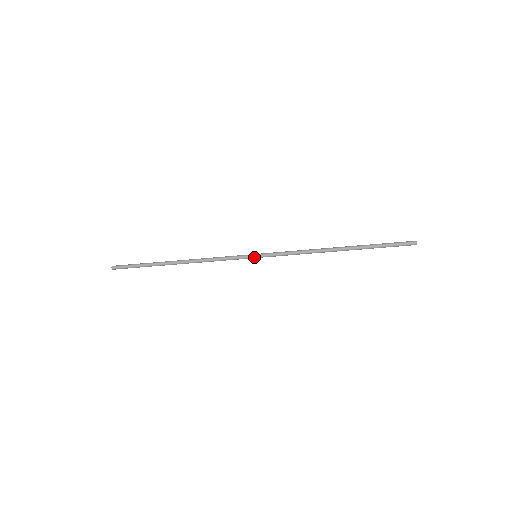
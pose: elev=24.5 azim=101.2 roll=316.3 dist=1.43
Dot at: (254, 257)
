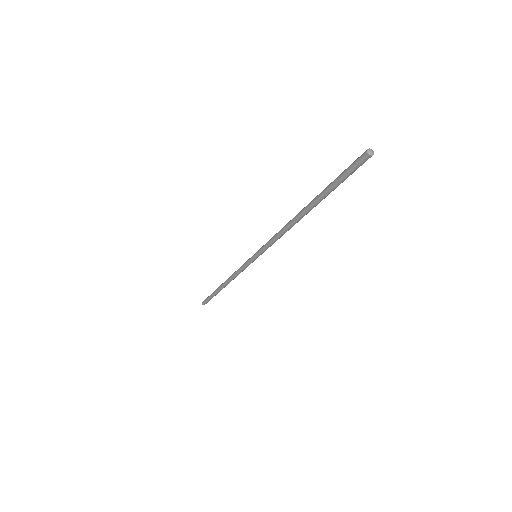
Dot at: (254, 259)
